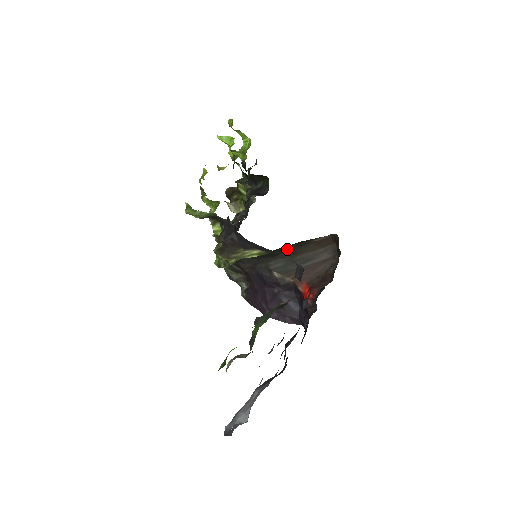
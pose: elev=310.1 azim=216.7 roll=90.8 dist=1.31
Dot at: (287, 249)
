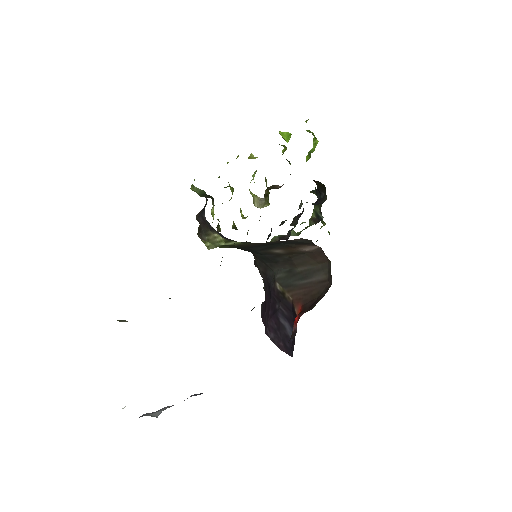
Dot at: (282, 255)
